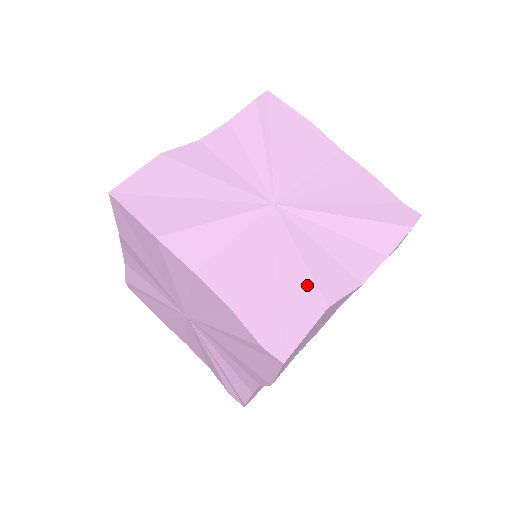
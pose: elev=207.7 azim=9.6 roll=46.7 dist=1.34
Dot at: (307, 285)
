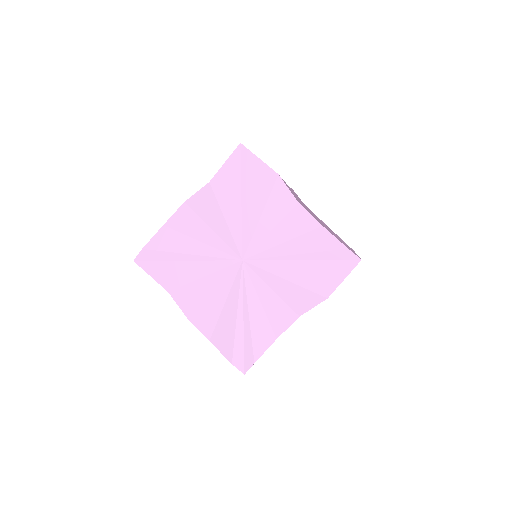
Dot at: occluded
